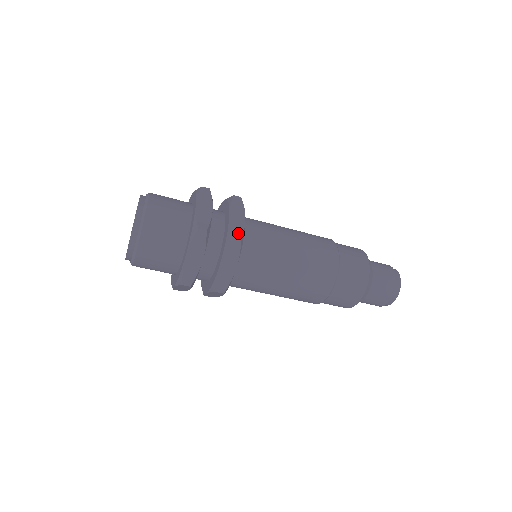
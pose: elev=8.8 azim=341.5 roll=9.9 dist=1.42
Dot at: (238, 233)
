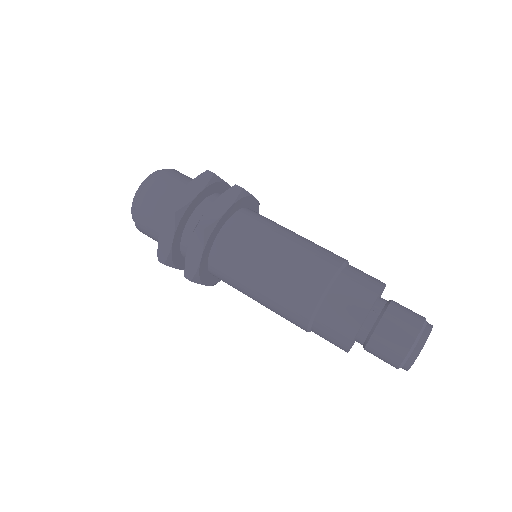
Dot at: occluded
